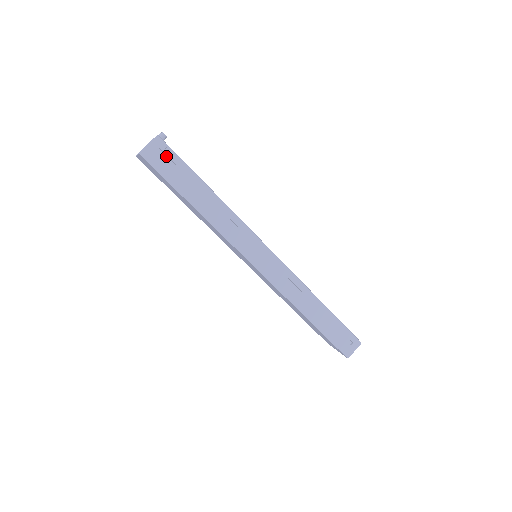
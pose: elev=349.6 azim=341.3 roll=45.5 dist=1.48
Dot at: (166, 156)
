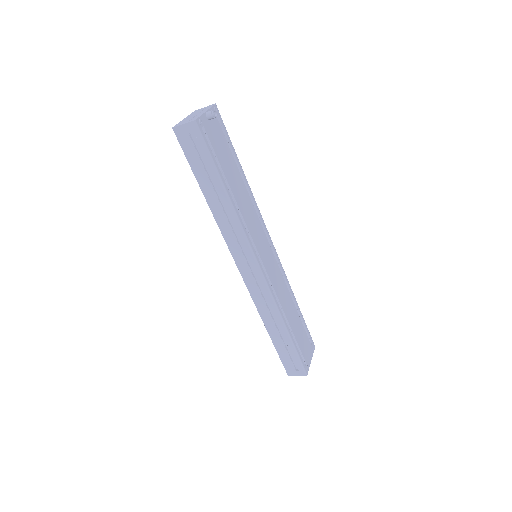
Dot at: (197, 141)
